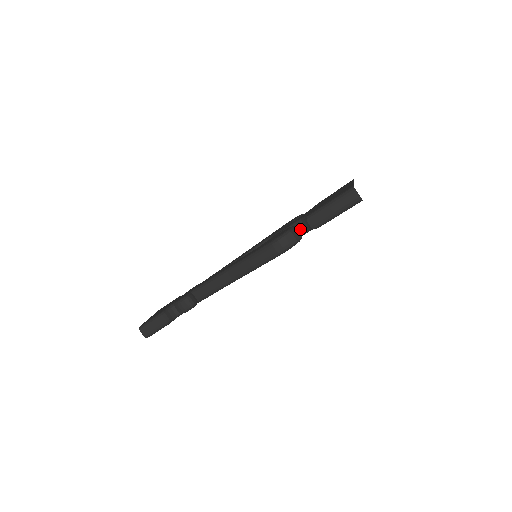
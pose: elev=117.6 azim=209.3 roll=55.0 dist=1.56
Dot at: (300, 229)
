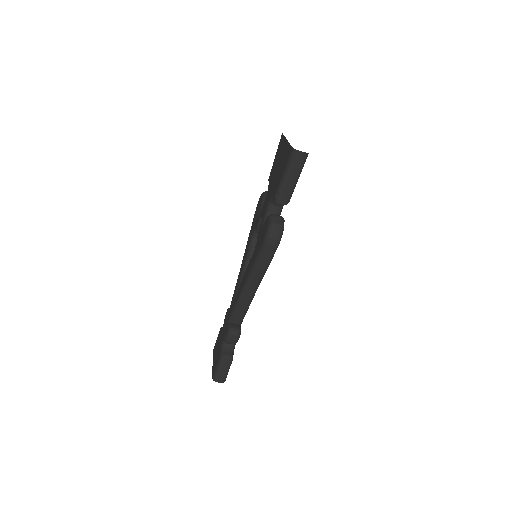
Dot at: (275, 211)
